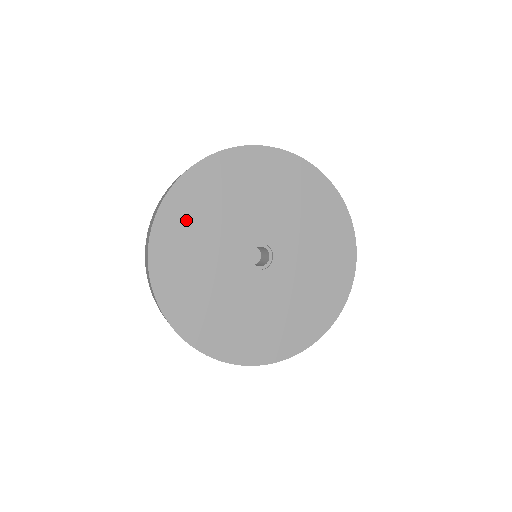
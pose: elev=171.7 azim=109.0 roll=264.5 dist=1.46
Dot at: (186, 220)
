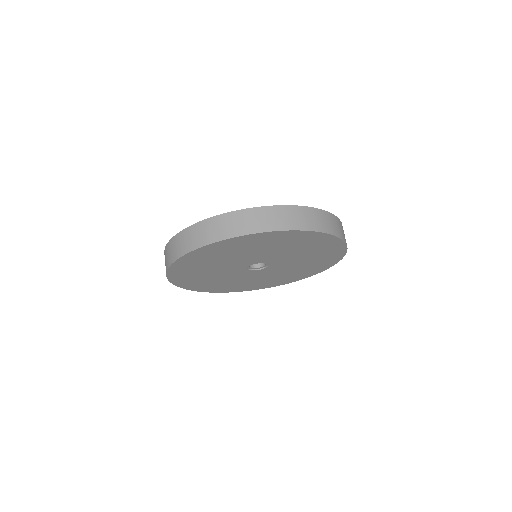
Dot at: (194, 265)
